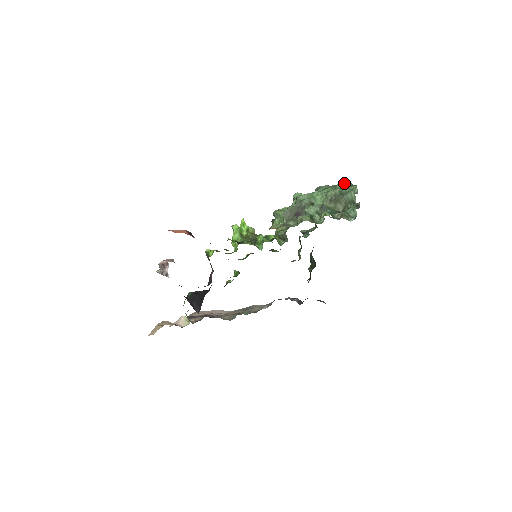
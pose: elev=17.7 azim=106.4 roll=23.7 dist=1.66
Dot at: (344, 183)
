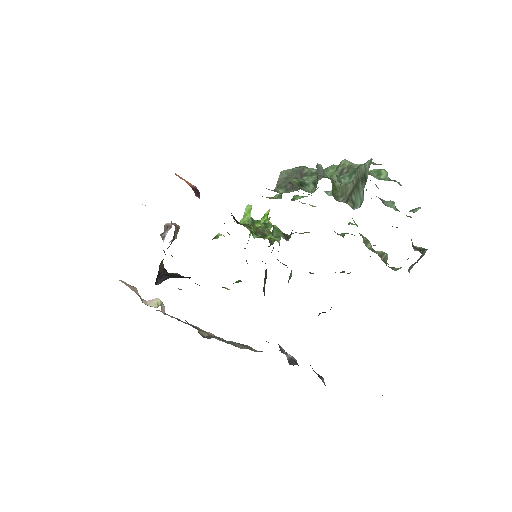
Dot at: (381, 170)
